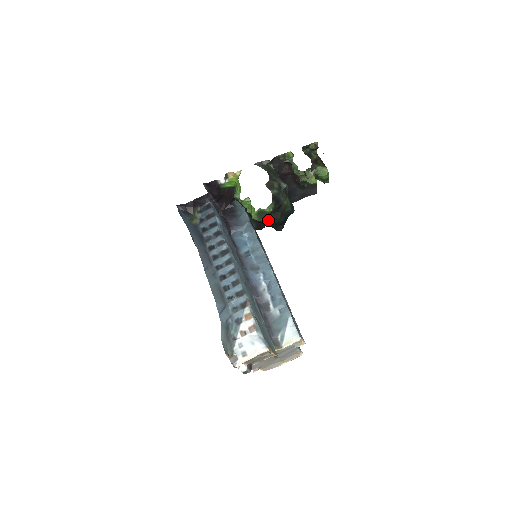
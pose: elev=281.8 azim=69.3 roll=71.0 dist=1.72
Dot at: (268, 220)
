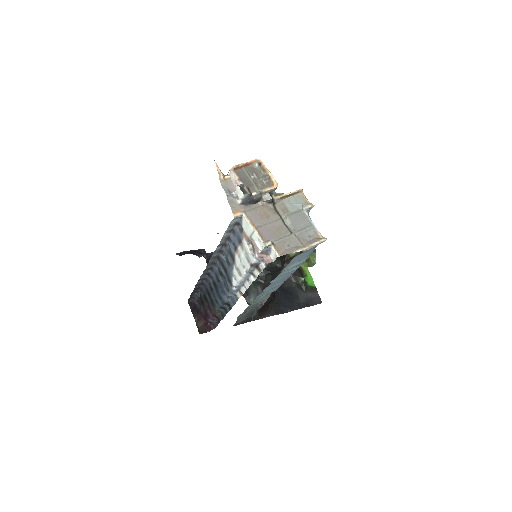
Dot at: occluded
